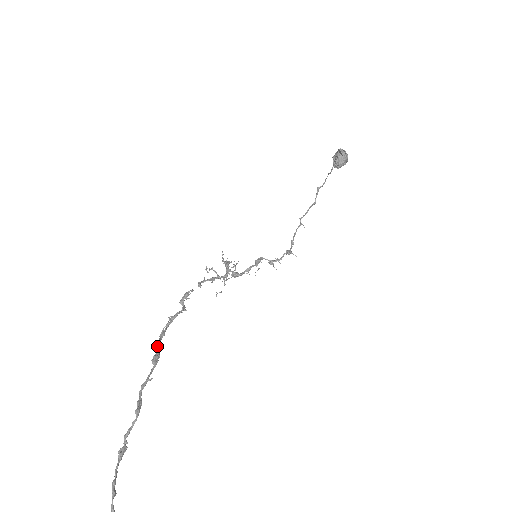
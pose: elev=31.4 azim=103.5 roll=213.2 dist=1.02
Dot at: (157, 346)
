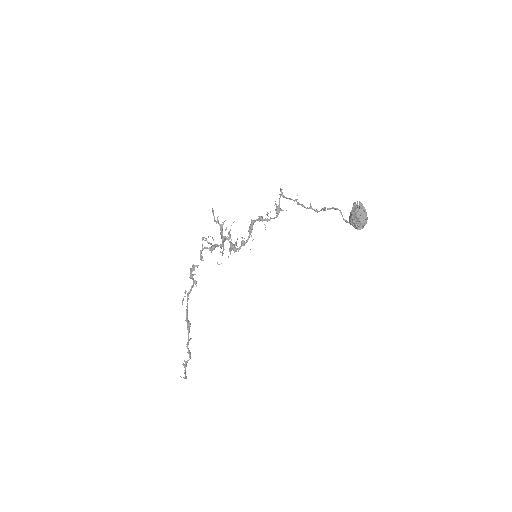
Dot at: (187, 320)
